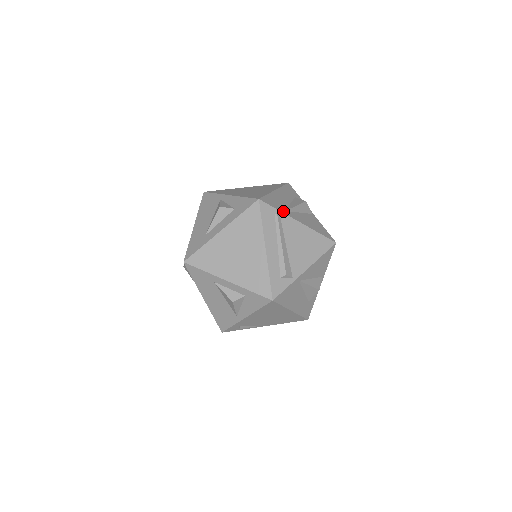
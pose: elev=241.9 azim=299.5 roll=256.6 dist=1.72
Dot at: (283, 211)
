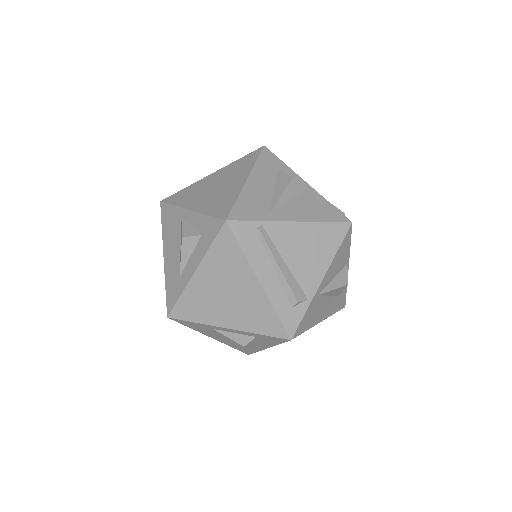
Dot at: (266, 217)
